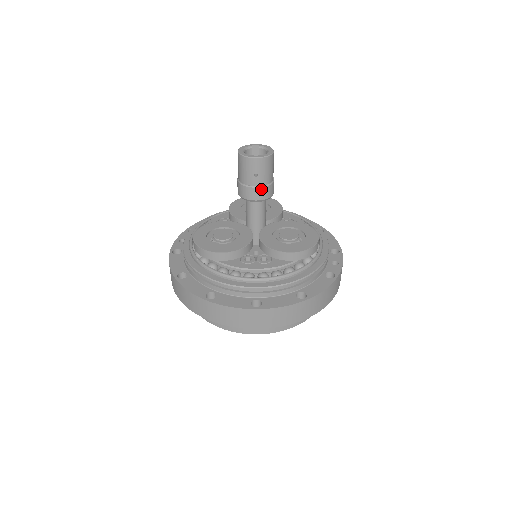
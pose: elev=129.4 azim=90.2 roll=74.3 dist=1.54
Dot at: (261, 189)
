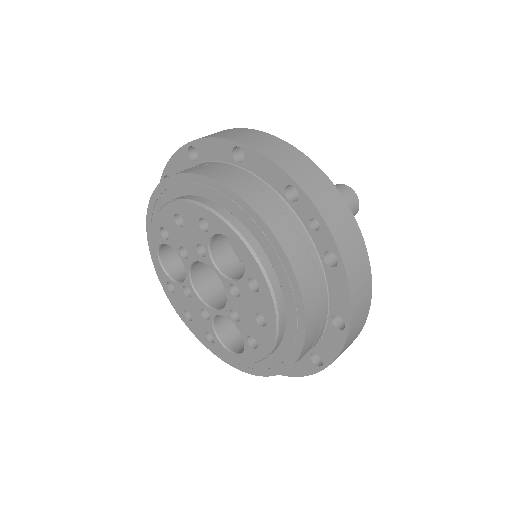
Dot at: occluded
